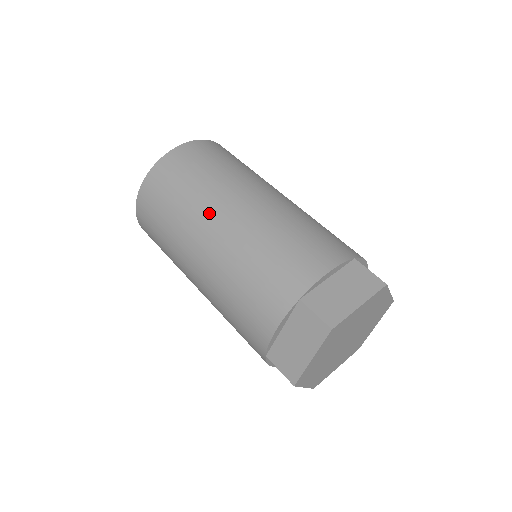
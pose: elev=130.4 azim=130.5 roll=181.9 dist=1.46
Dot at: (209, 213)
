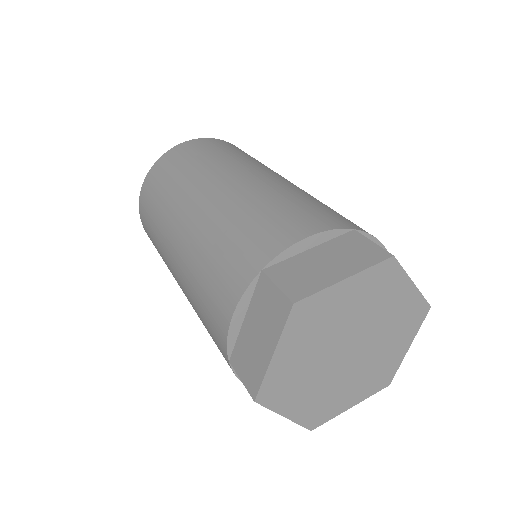
Dot at: (191, 193)
